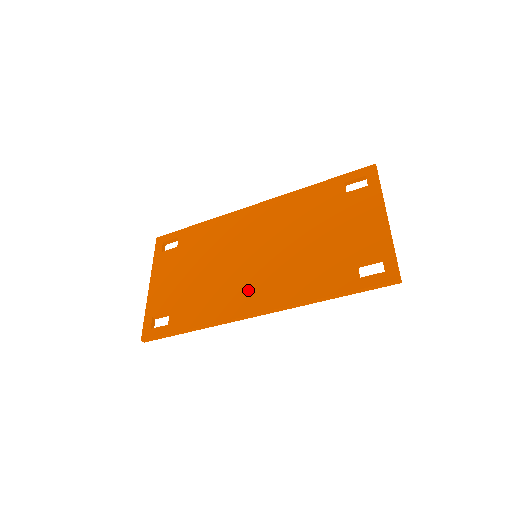
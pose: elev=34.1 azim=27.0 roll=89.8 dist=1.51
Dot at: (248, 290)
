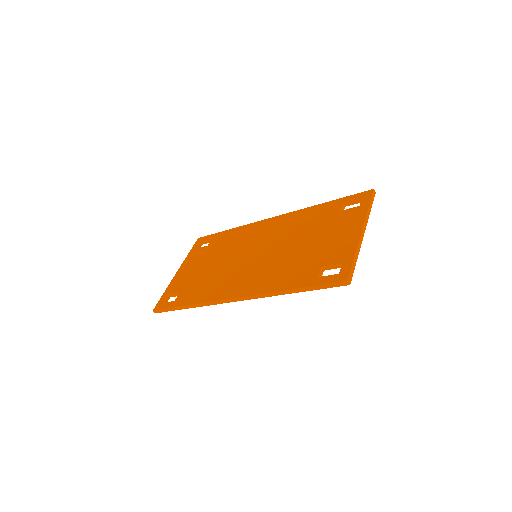
Dot at: (237, 280)
